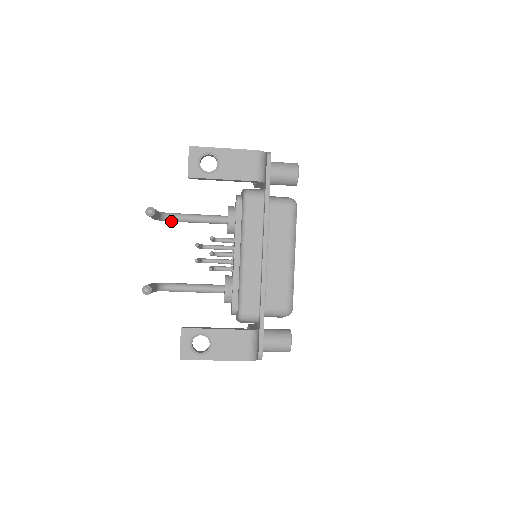
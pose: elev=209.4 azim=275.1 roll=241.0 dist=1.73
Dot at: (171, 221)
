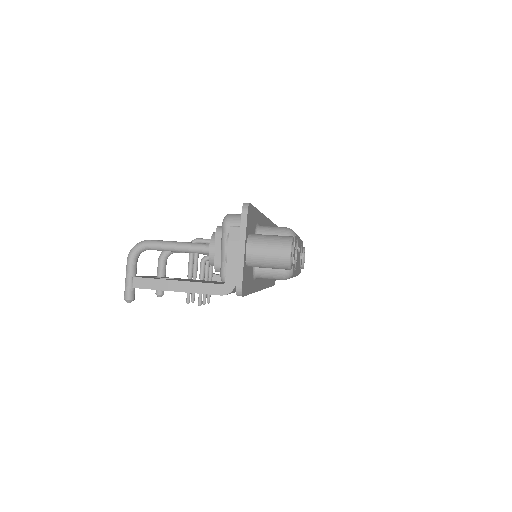
Dot at: occluded
